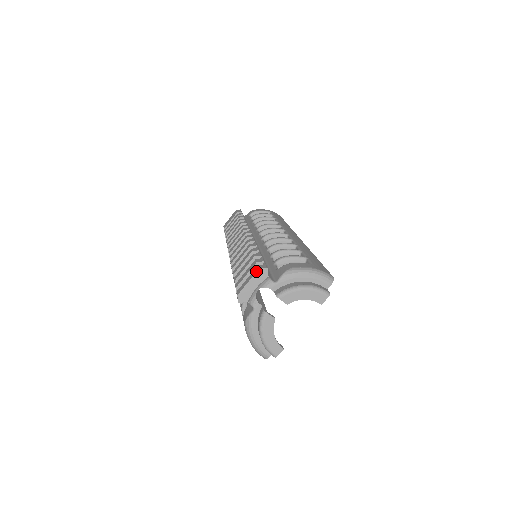
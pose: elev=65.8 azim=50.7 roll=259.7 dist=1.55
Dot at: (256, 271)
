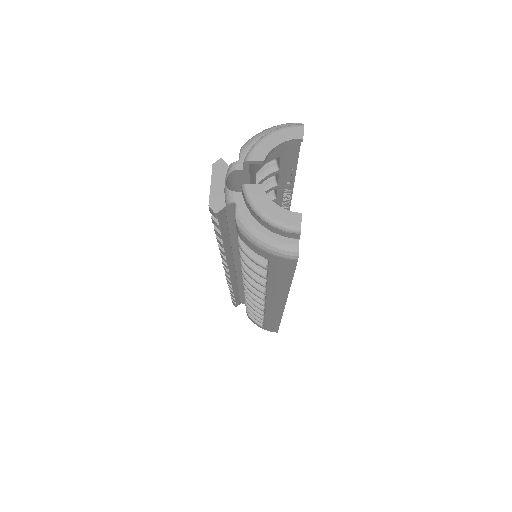
Dot at: occluded
